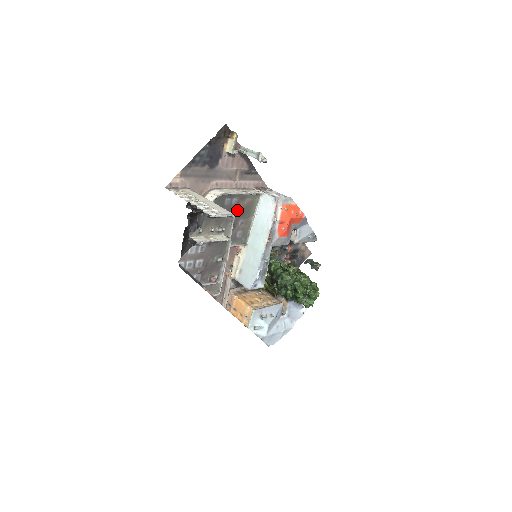
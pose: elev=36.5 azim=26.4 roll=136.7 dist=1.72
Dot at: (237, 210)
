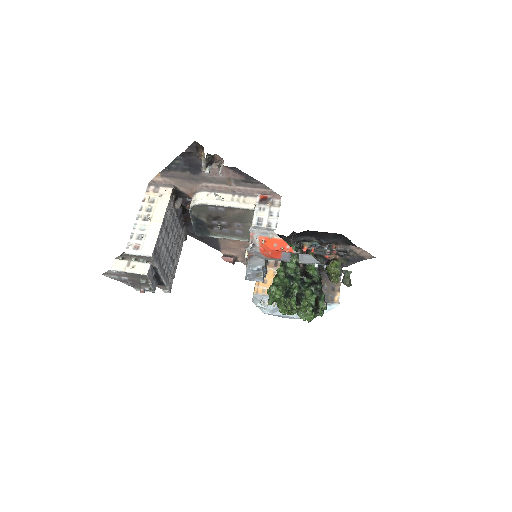
Dot at: (228, 215)
